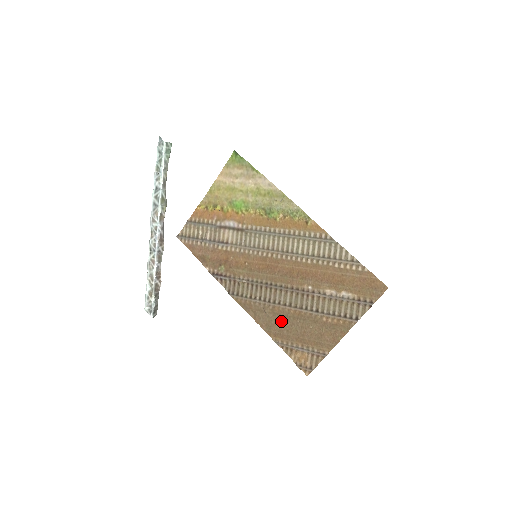
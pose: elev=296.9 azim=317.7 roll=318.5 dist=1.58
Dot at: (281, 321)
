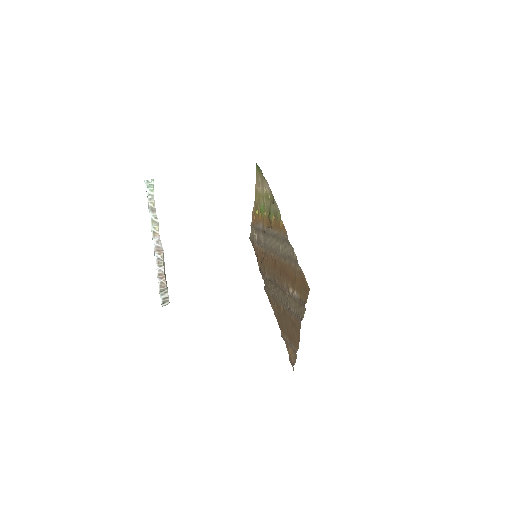
Dot at: (280, 316)
